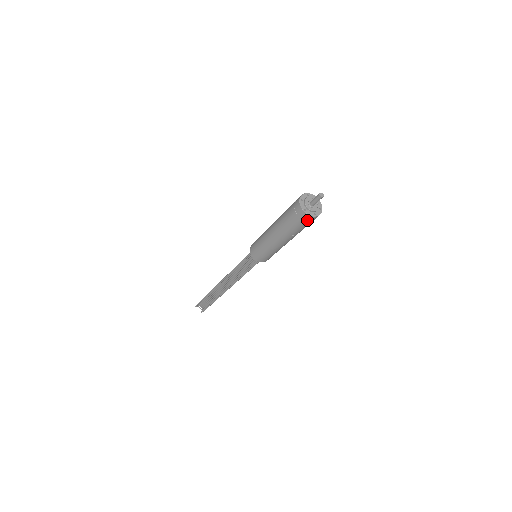
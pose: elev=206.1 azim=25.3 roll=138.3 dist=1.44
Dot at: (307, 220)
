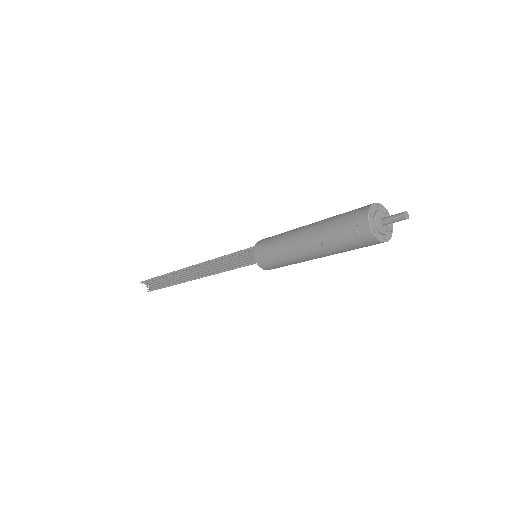
Dot at: (370, 244)
